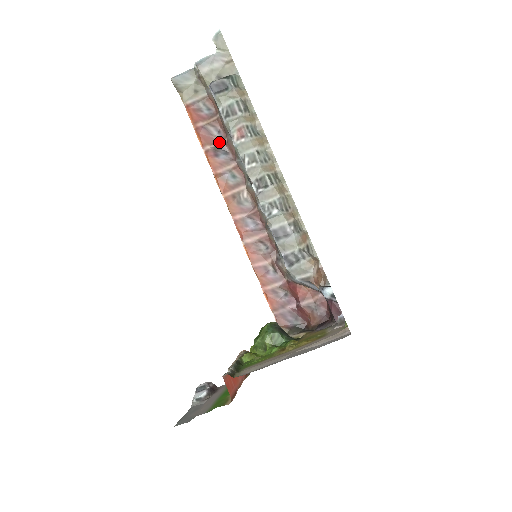
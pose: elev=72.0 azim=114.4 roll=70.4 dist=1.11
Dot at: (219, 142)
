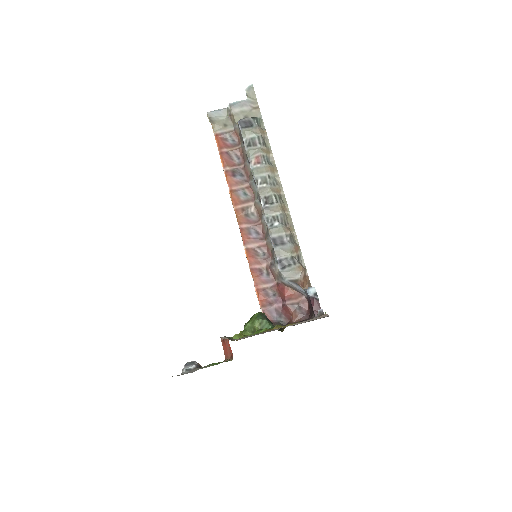
Dot at: (238, 166)
